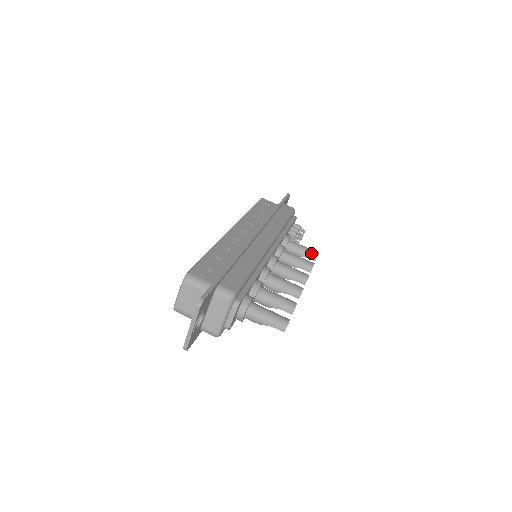
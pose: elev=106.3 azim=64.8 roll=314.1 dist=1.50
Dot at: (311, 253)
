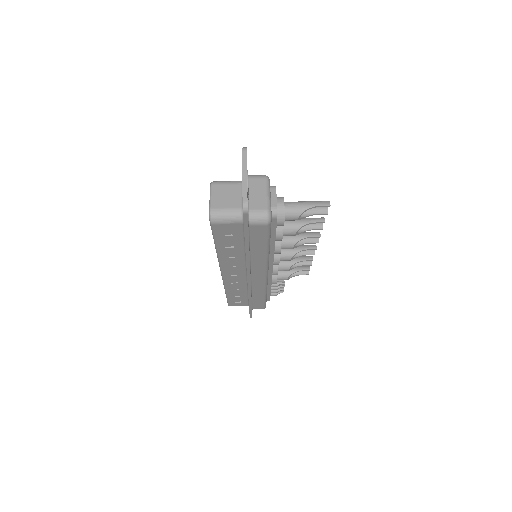
Dot at: (302, 266)
